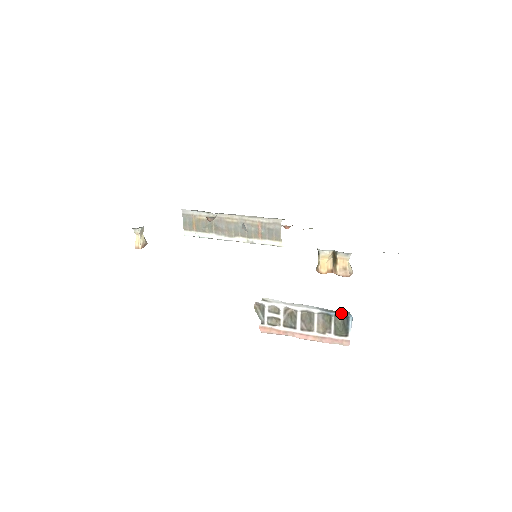
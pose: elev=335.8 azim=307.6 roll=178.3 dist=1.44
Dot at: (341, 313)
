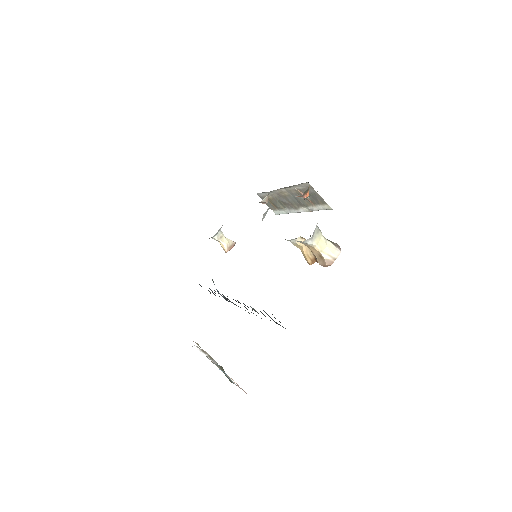
Dot at: occluded
